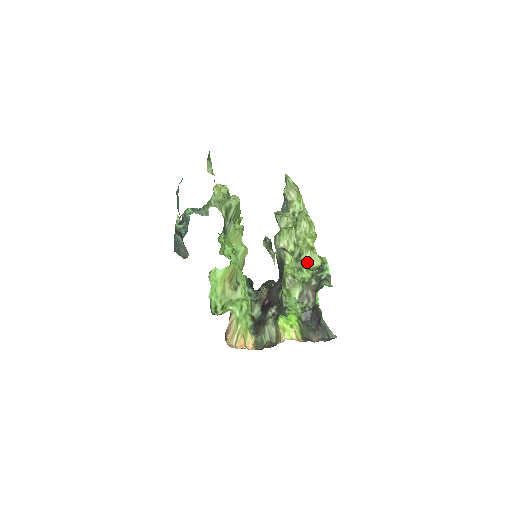
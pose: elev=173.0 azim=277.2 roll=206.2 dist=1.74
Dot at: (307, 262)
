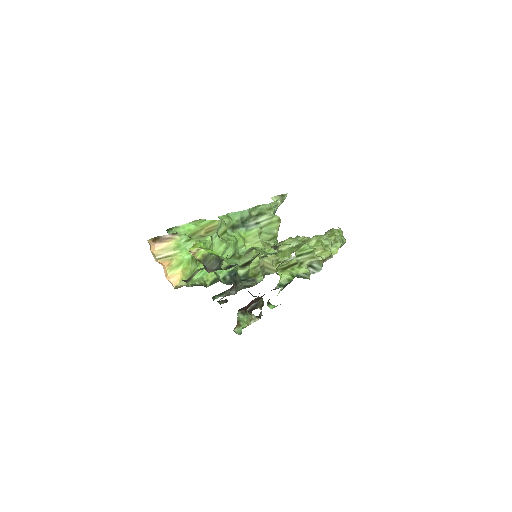
Dot at: (283, 254)
